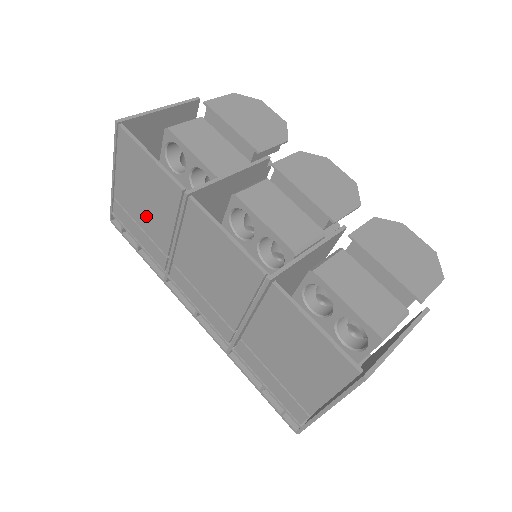
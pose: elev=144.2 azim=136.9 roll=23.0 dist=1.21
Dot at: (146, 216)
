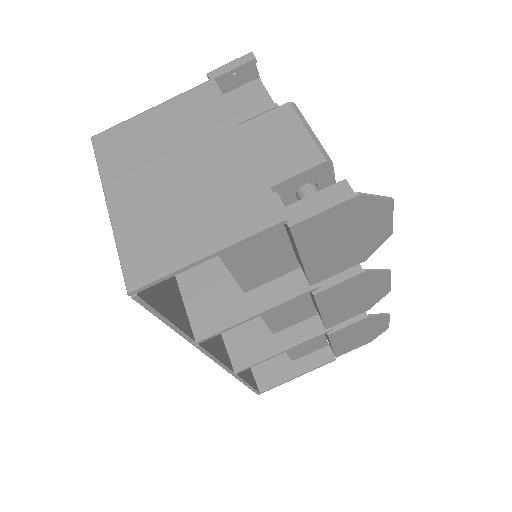
Dot at: occluded
